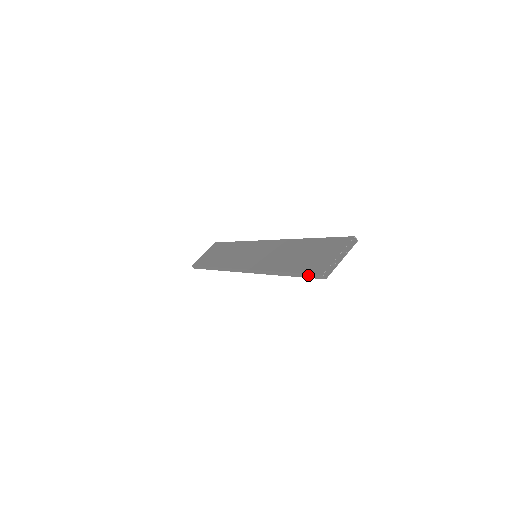
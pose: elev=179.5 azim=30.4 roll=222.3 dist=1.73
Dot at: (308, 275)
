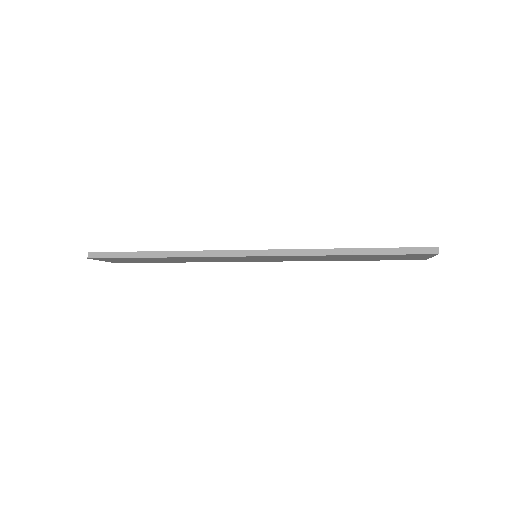
Dot at: (409, 249)
